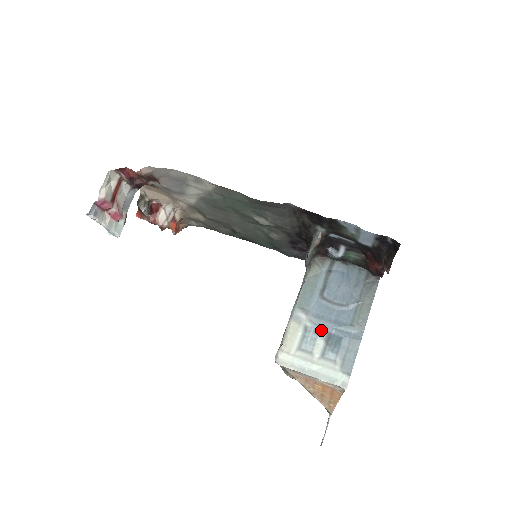
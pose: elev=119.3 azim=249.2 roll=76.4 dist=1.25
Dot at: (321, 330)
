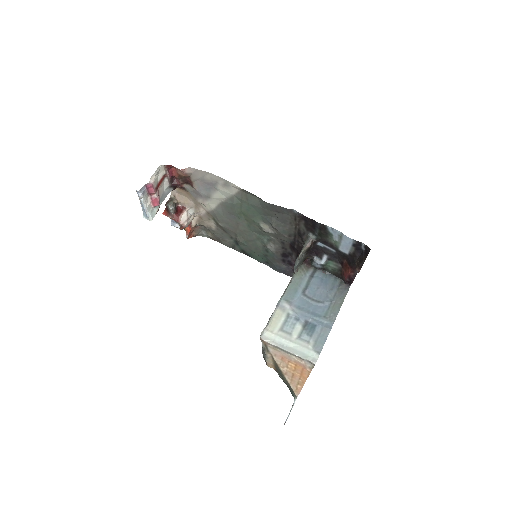
Dot at: (300, 318)
